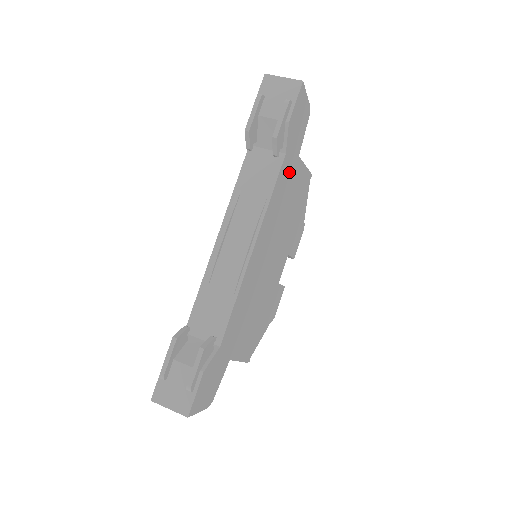
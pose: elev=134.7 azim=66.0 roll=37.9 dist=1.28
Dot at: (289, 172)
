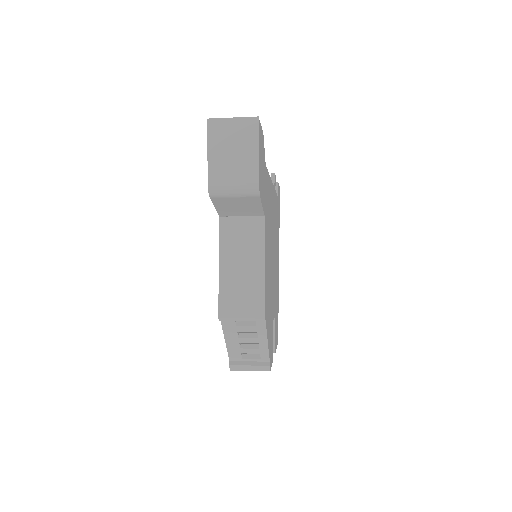
Dot at: (277, 220)
